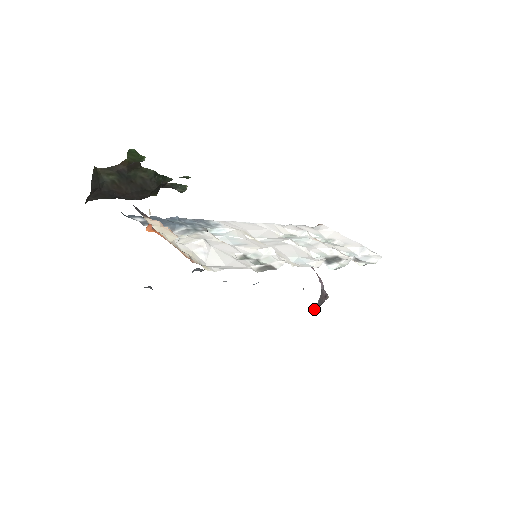
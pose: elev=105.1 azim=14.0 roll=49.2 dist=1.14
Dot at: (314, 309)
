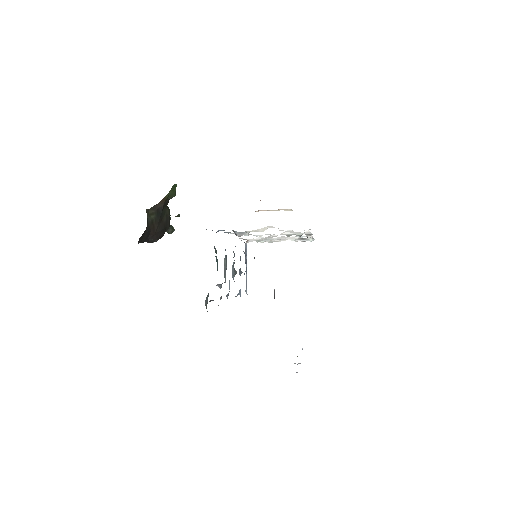
Dot at: occluded
